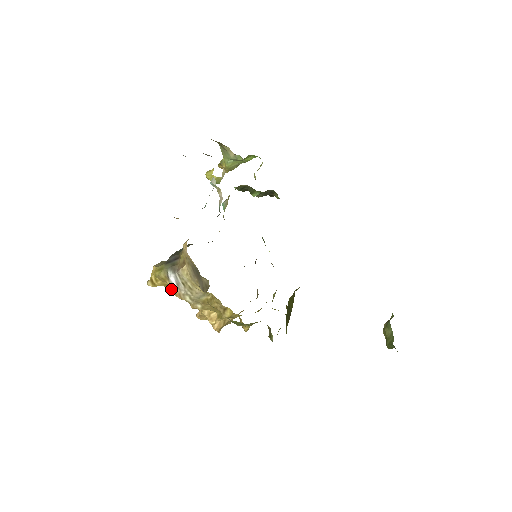
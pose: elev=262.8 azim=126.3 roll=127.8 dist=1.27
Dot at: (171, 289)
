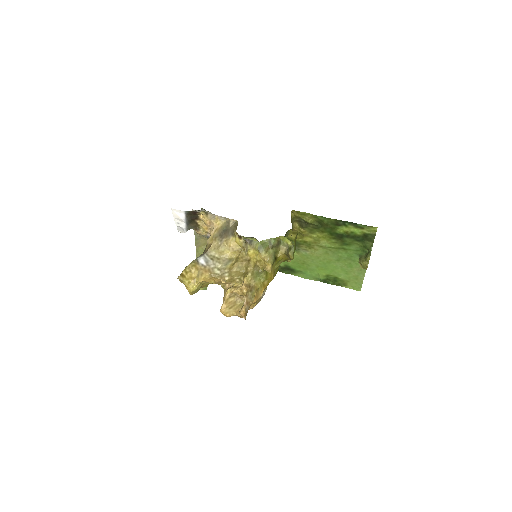
Dot at: (201, 270)
